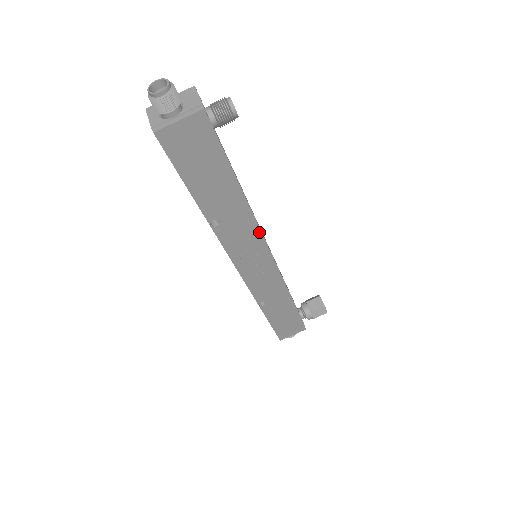
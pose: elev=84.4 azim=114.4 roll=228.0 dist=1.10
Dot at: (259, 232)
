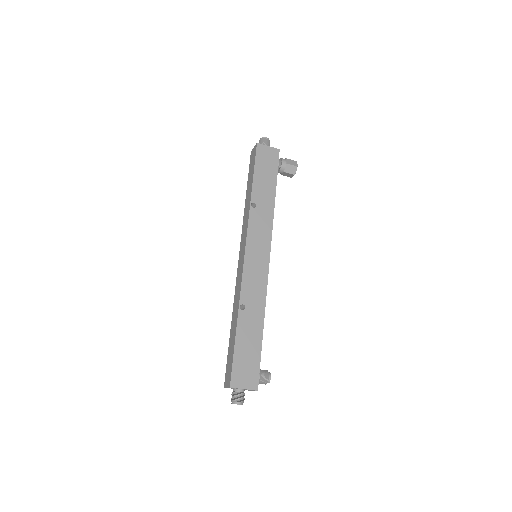
Dot at: occluded
